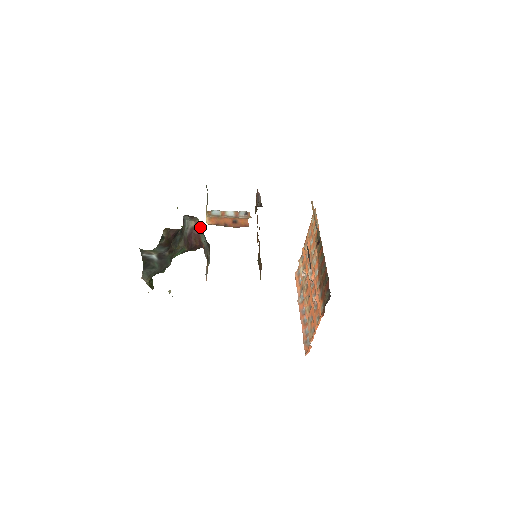
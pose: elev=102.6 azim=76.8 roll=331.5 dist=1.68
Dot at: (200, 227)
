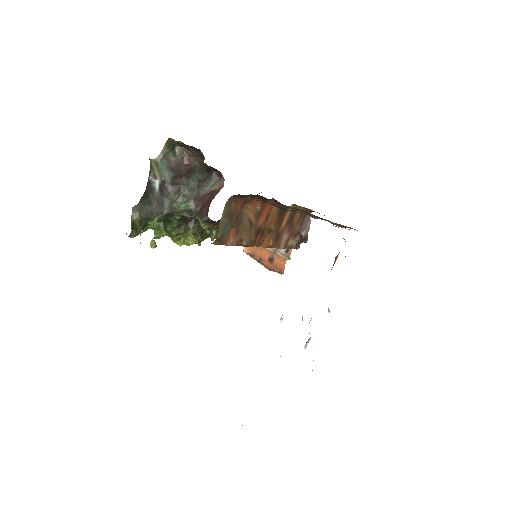
Dot at: occluded
